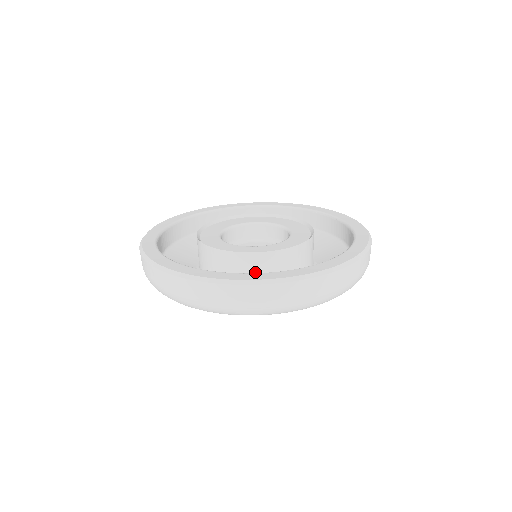
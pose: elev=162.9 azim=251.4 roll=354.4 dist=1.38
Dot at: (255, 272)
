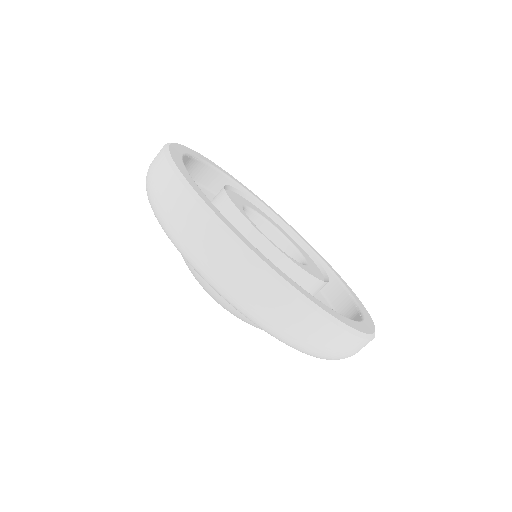
Dot at: occluded
